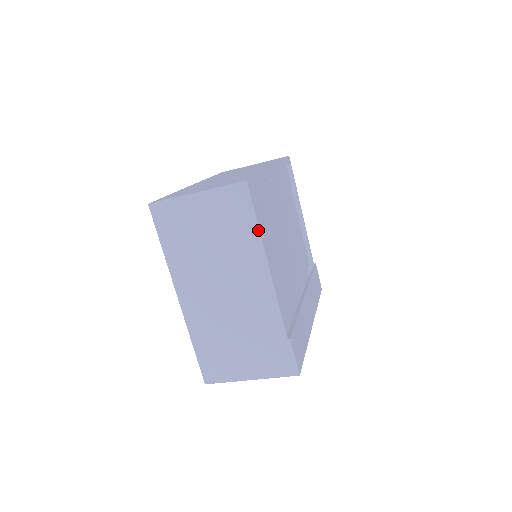
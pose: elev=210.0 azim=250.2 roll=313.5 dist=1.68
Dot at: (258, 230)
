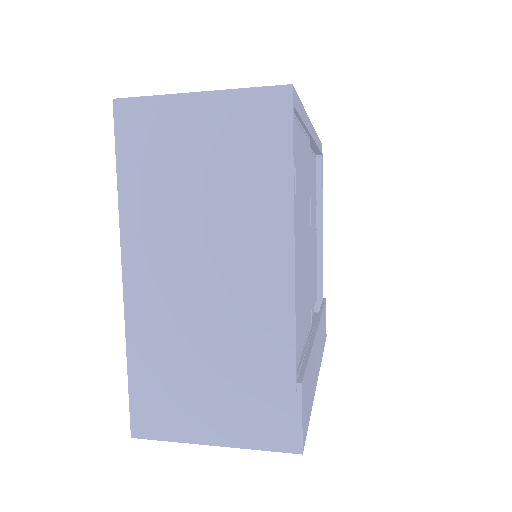
Dot at: (291, 175)
